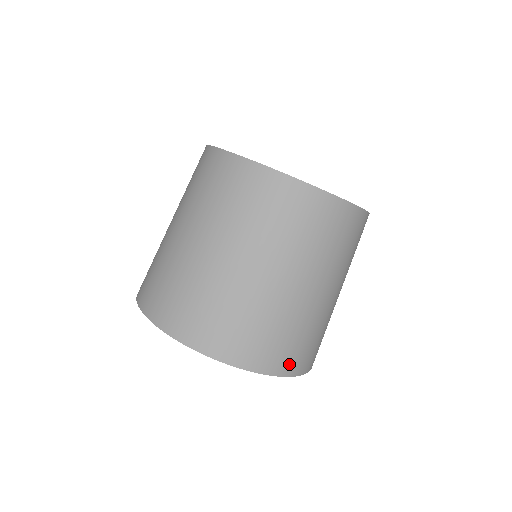
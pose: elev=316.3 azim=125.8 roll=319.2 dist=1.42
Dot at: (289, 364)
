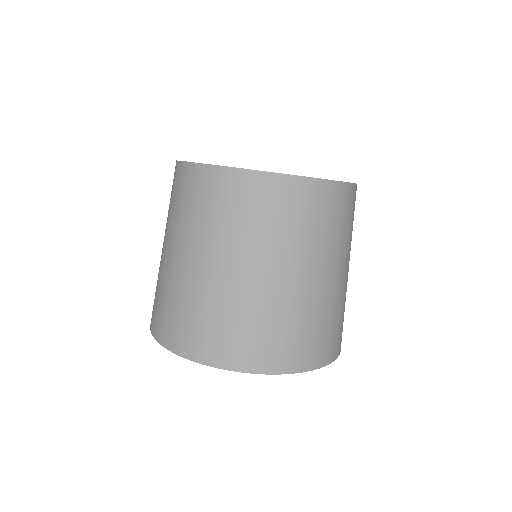
Dot at: (333, 350)
